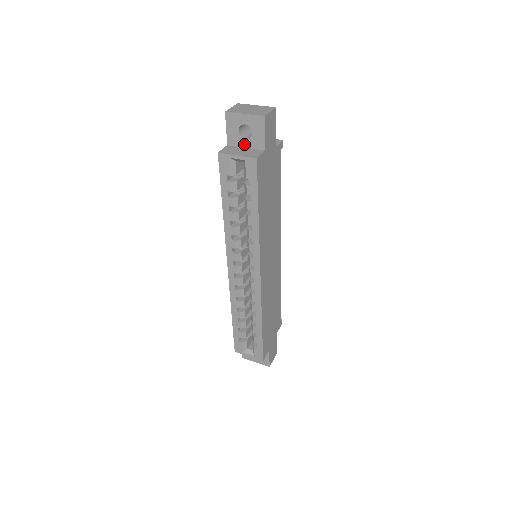
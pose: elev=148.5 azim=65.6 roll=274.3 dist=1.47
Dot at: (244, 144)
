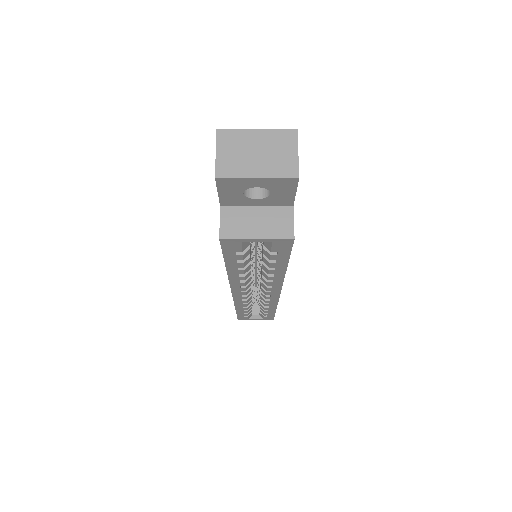
Dot at: (253, 203)
